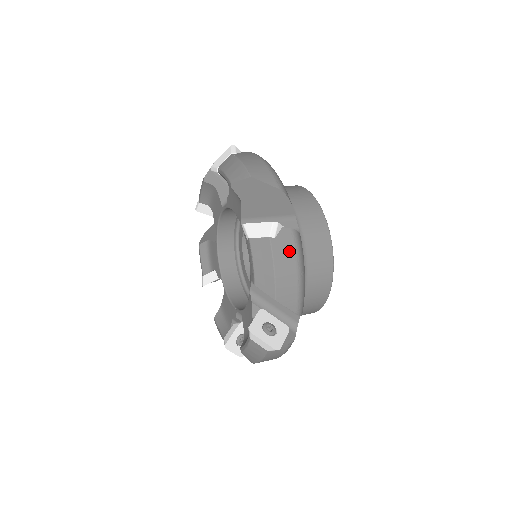
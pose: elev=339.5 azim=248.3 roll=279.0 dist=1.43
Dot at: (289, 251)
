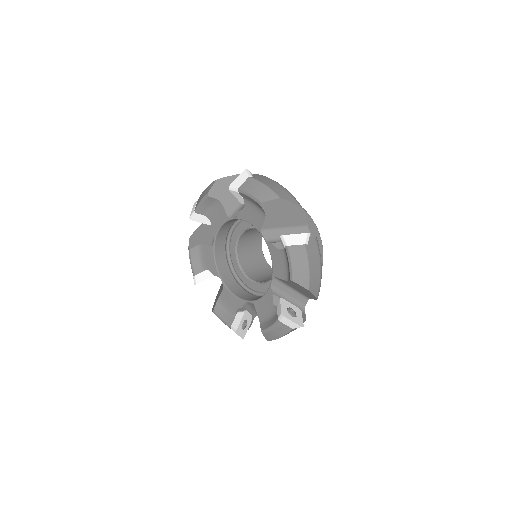
Dot at: (266, 179)
